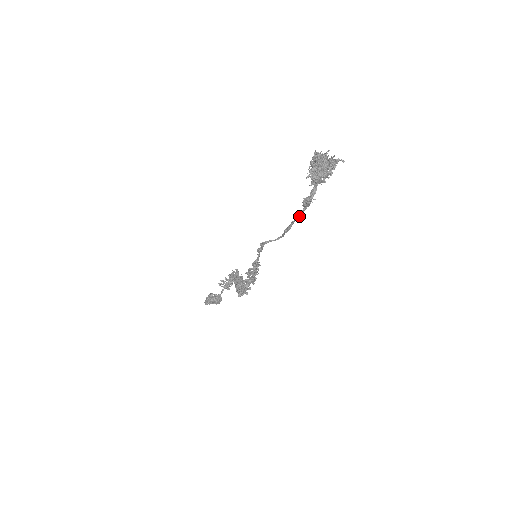
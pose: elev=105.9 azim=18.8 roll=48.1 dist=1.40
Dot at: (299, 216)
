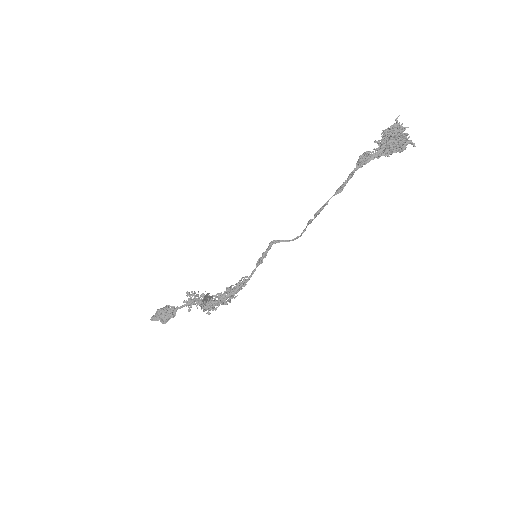
Dot at: (342, 187)
